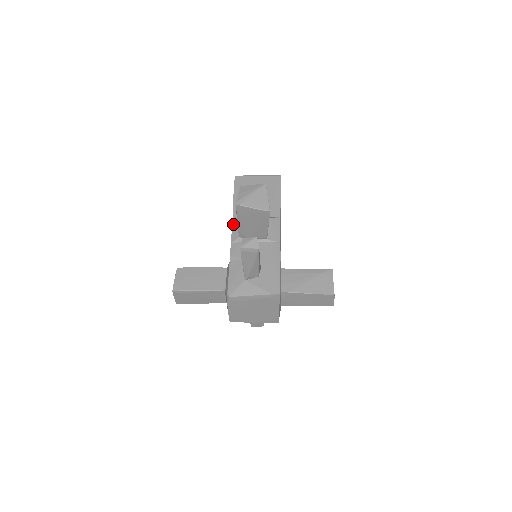
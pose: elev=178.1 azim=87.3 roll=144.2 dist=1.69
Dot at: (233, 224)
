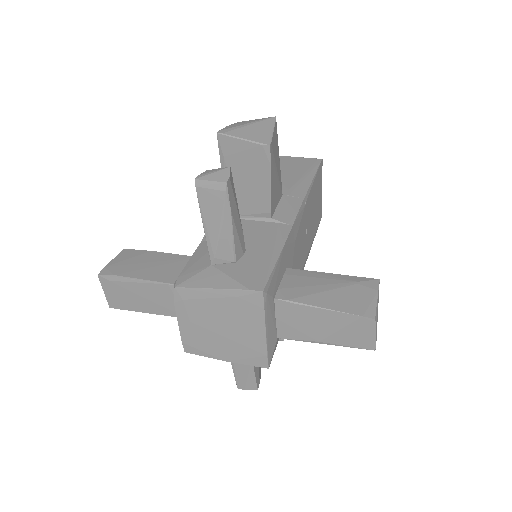
Dot at: occluded
